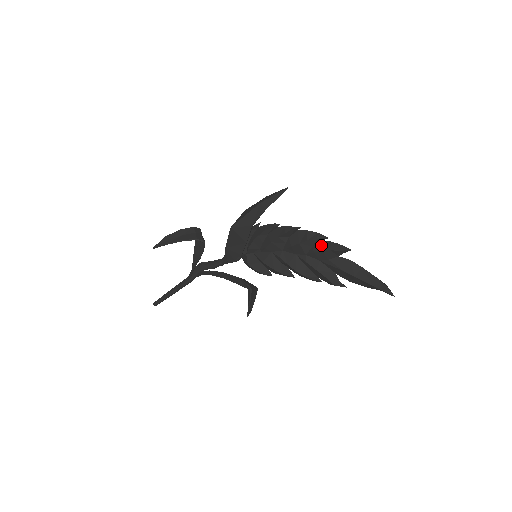
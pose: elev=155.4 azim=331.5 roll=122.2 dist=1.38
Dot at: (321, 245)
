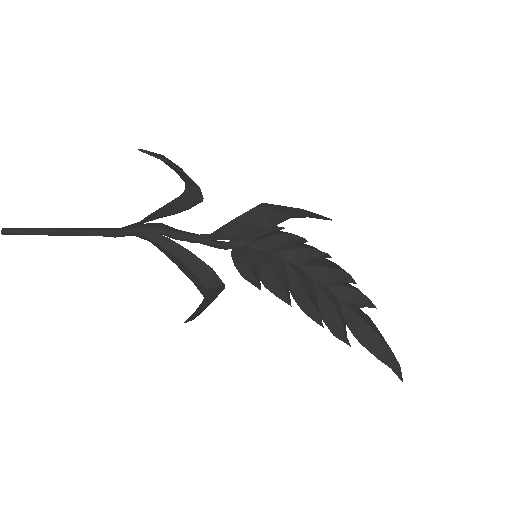
Dot at: (349, 284)
